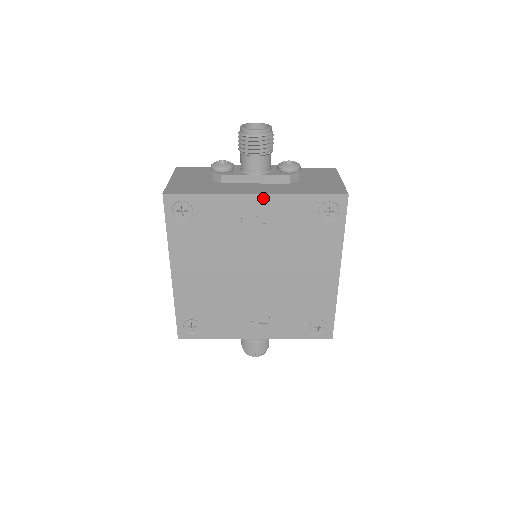
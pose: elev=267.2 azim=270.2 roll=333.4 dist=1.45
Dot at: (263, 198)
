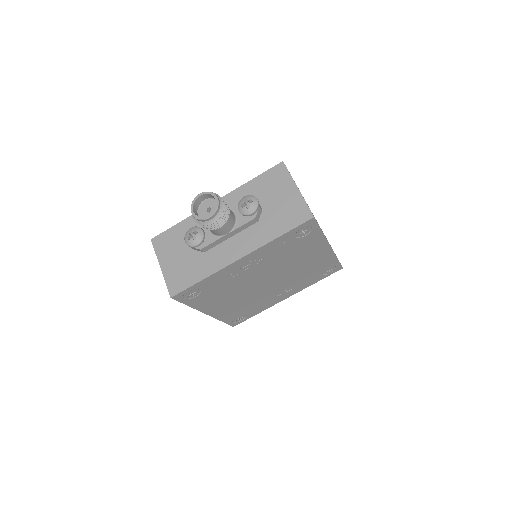
Dot at: (247, 257)
